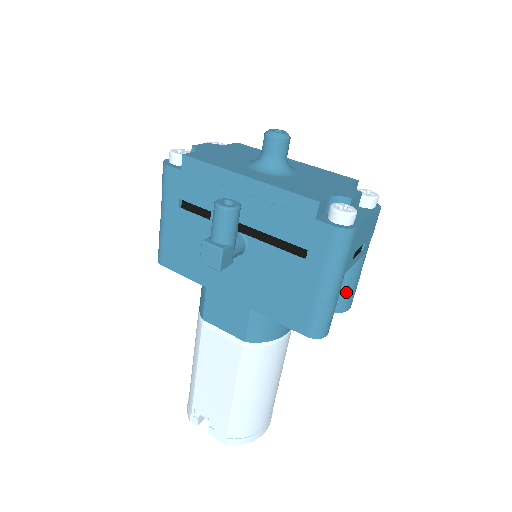
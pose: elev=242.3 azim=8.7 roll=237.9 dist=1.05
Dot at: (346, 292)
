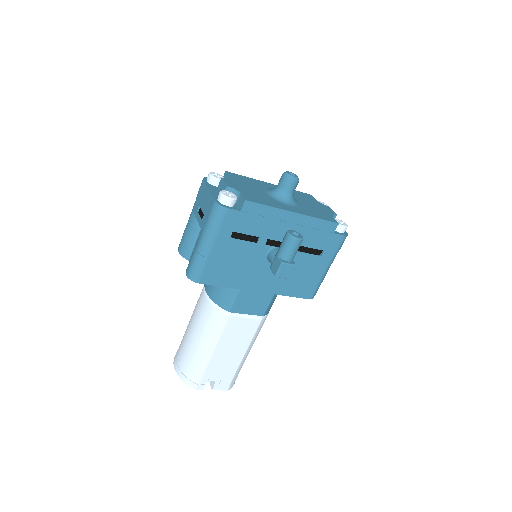
Dot at: occluded
